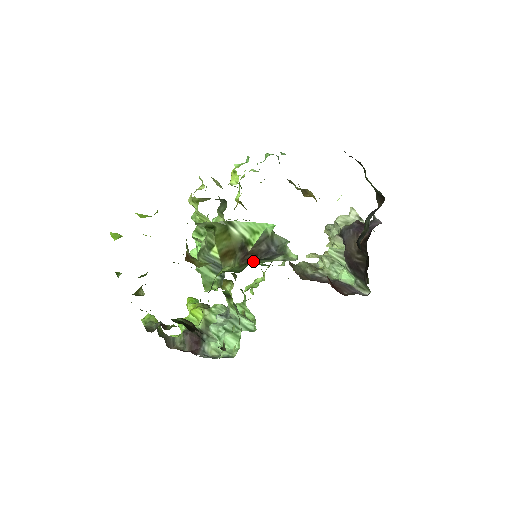
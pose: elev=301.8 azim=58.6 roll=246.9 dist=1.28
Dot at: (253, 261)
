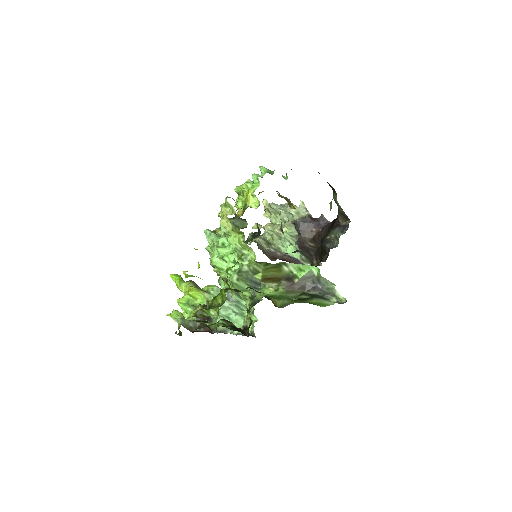
Dot at: (315, 300)
